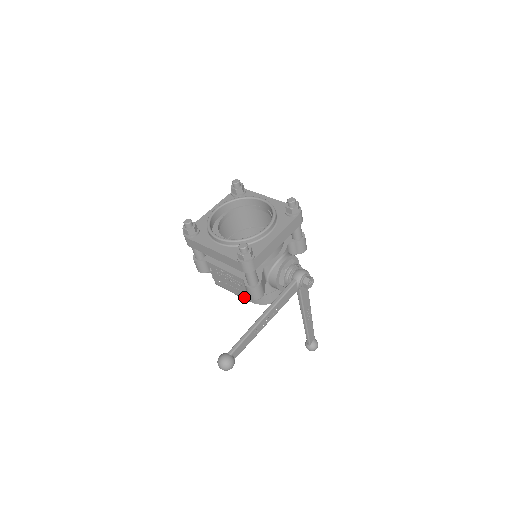
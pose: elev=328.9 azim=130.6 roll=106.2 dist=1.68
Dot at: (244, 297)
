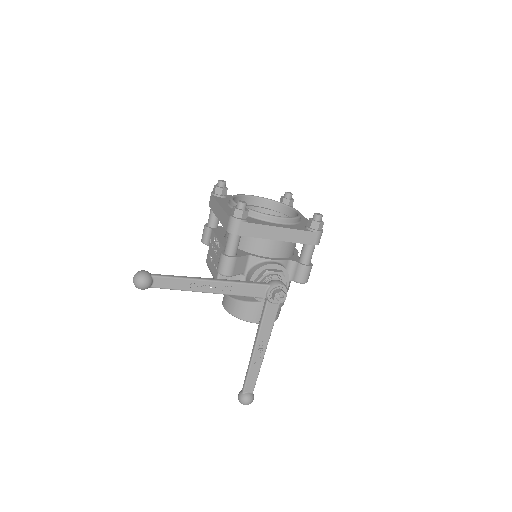
Dot at: (216, 276)
